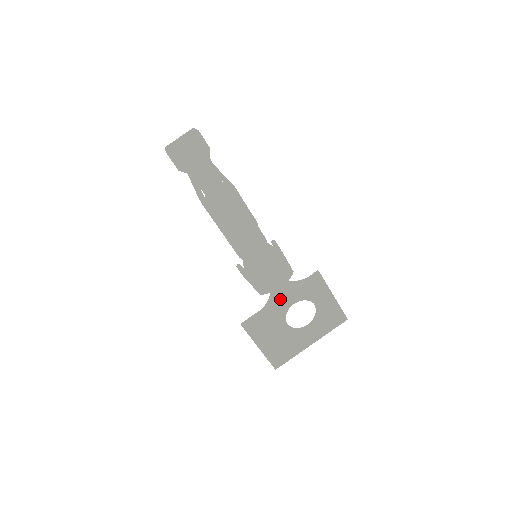
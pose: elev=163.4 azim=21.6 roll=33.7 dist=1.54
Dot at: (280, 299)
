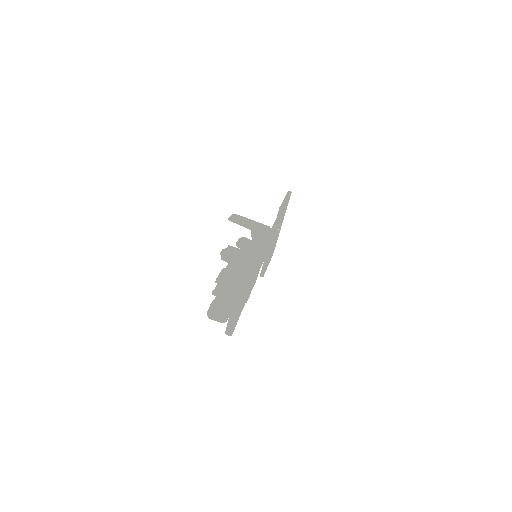
Dot at: (272, 245)
